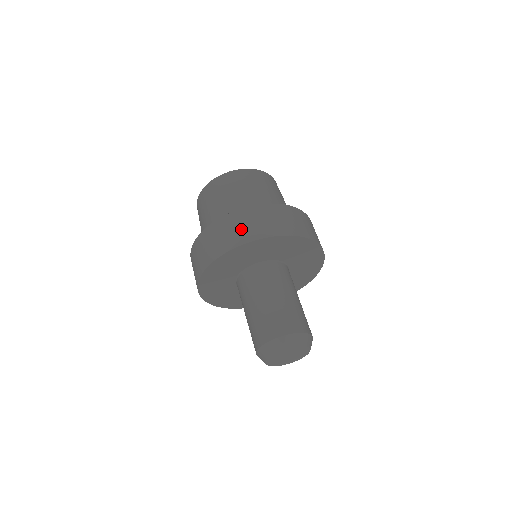
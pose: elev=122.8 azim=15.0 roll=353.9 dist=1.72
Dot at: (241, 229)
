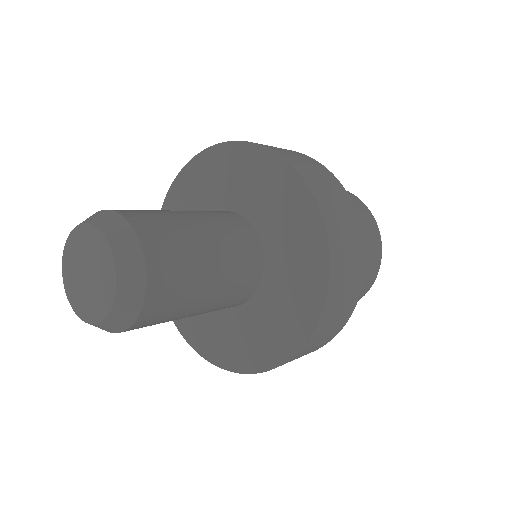
Dot at: occluded
